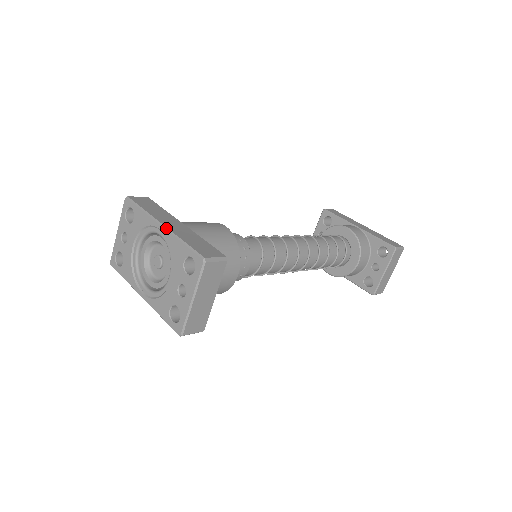
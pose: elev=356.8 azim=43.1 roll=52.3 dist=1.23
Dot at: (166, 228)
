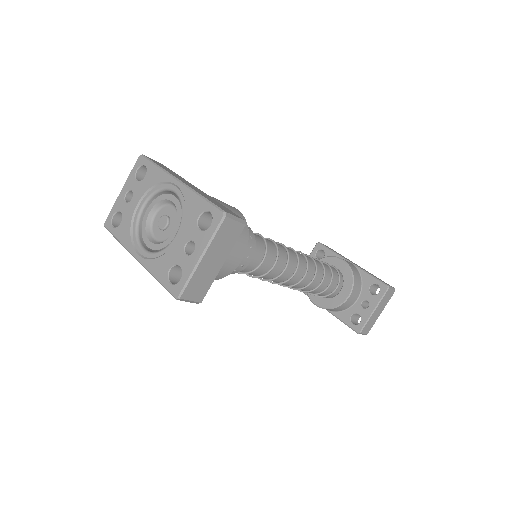
Dot at: (183, 183)
